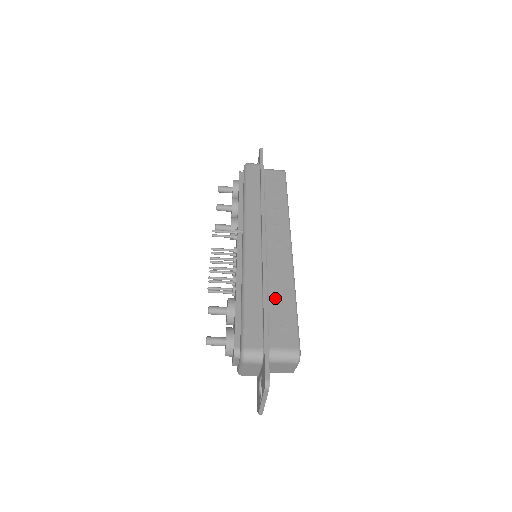
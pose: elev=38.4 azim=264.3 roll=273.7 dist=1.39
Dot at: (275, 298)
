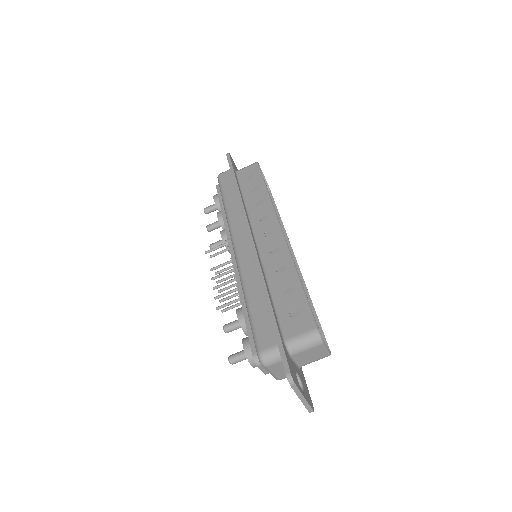
Dot at: (278, 288)
